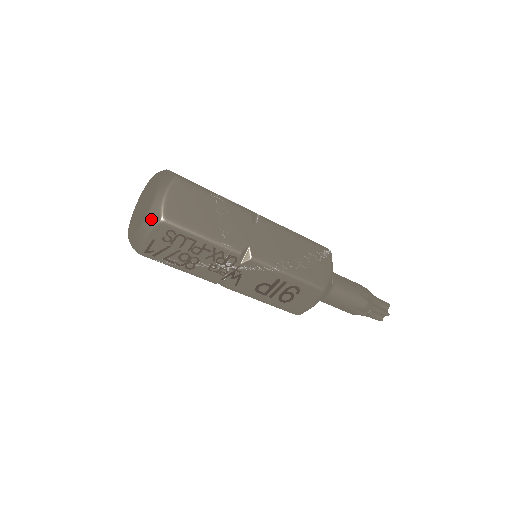
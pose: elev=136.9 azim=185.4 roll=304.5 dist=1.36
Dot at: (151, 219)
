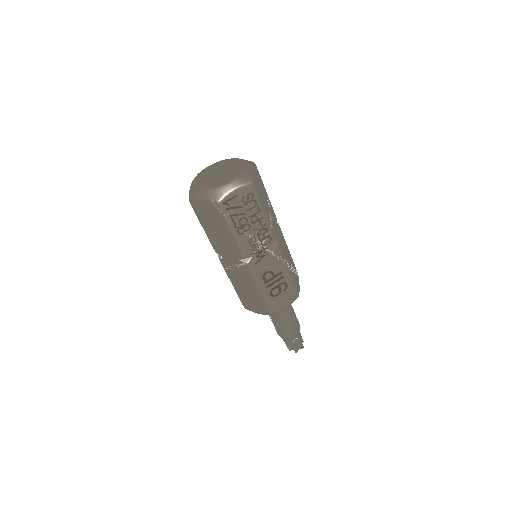
Dot at: (243, 179)
